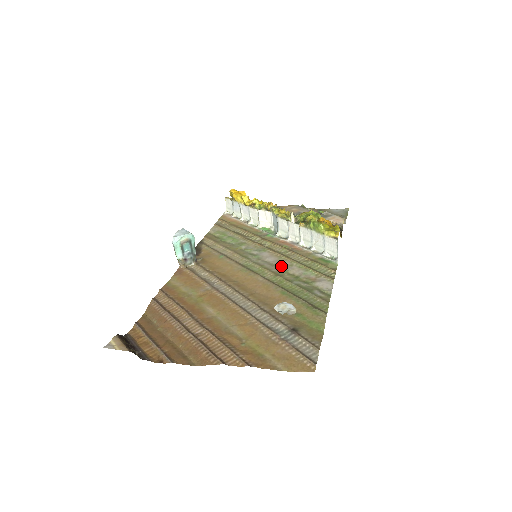
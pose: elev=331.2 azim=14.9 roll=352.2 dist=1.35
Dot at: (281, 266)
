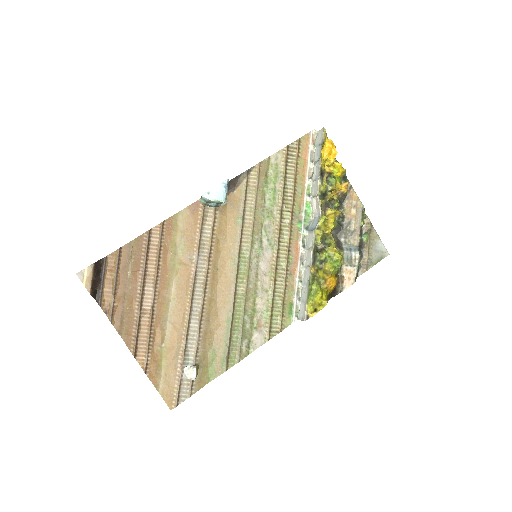
Dot at: (260, 285)
